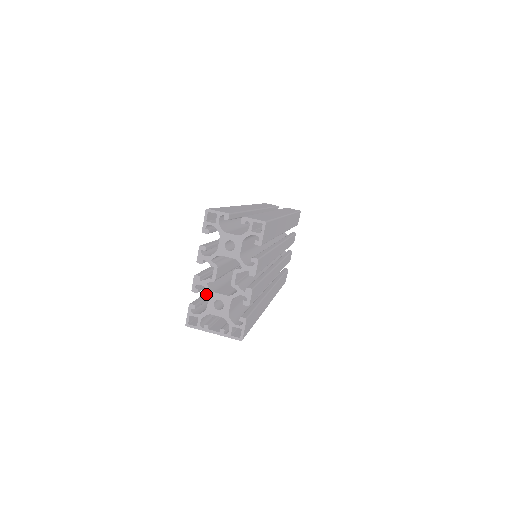
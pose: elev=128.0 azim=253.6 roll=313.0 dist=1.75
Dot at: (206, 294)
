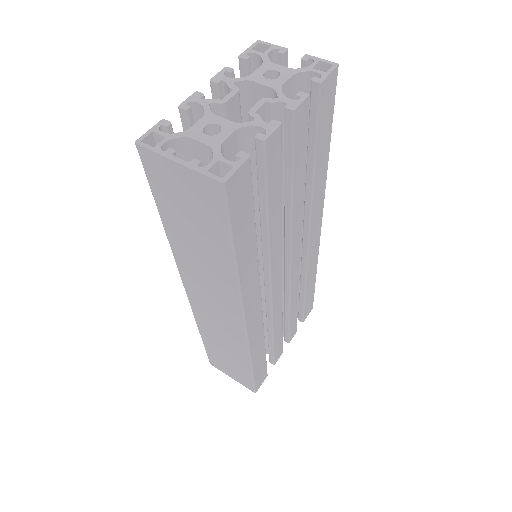
Dot at: occluded
